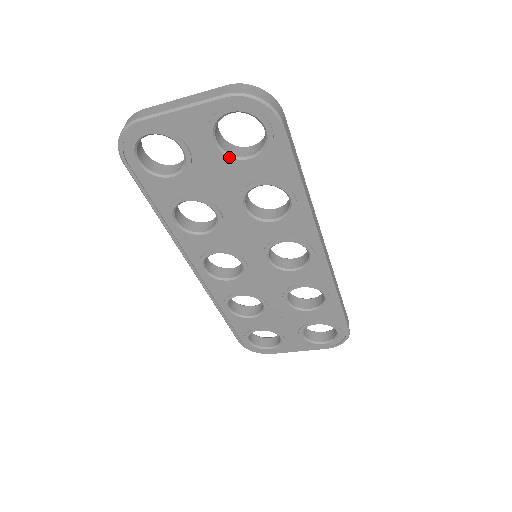
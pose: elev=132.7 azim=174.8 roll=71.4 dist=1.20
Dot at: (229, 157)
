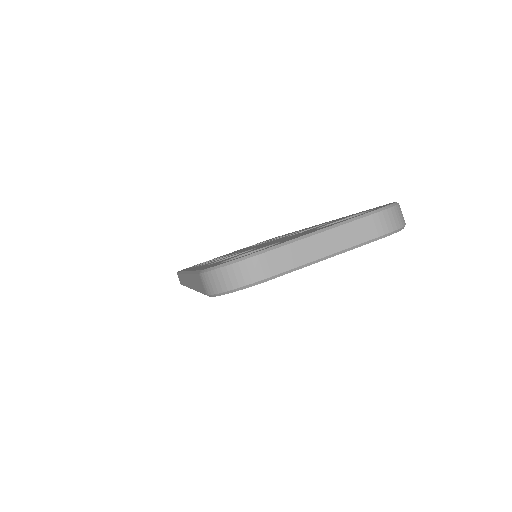
Dot at: occluded
